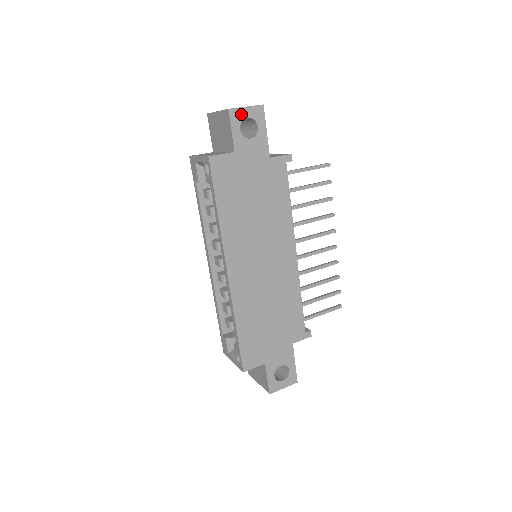
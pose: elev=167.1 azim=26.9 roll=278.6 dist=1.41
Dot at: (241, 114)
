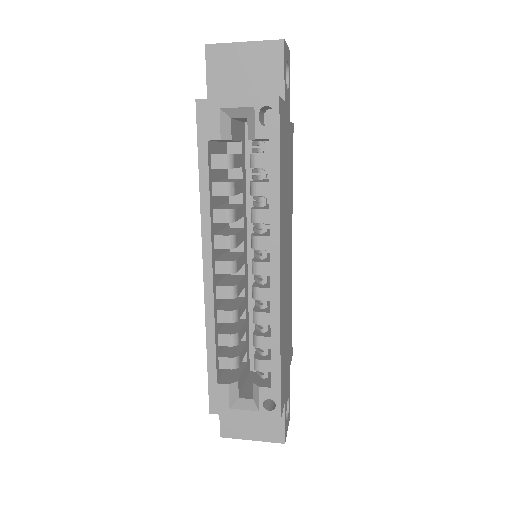
Dot at: (286, 53)
